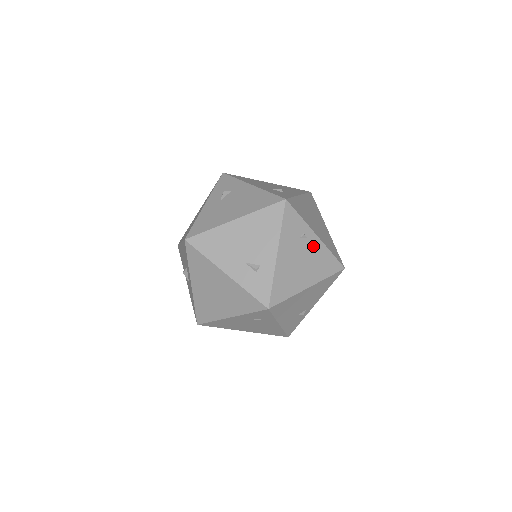
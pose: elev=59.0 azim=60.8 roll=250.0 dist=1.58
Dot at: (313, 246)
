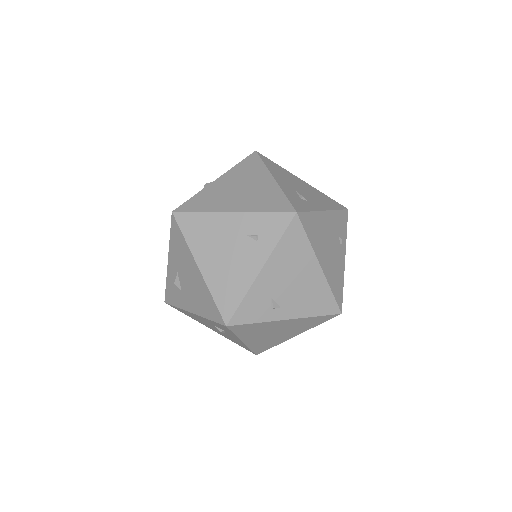
Dot at: (340, 257)
